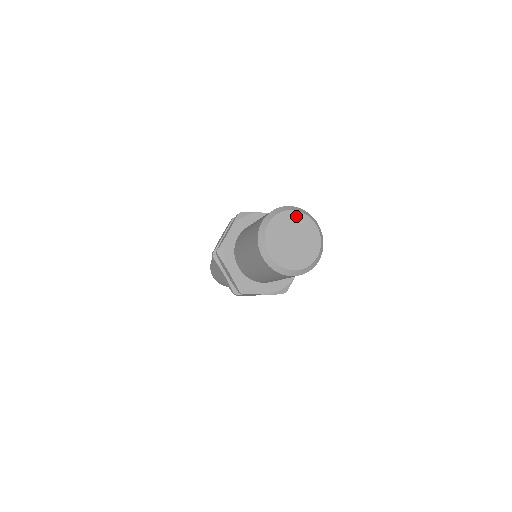
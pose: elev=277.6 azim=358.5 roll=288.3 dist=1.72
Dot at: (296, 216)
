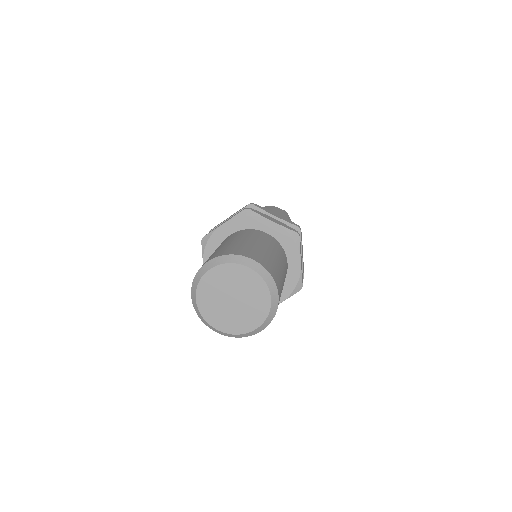
Dot at: (219, 272)
